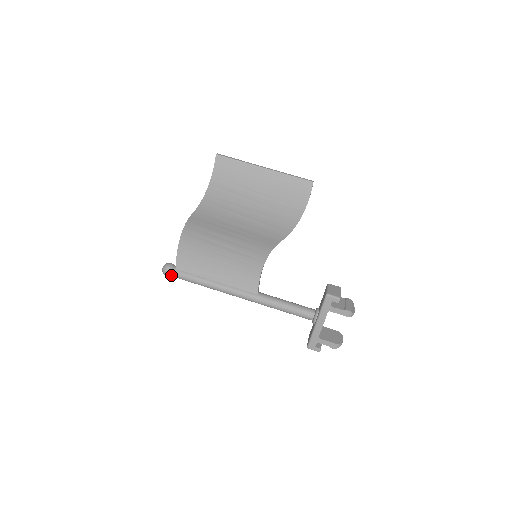
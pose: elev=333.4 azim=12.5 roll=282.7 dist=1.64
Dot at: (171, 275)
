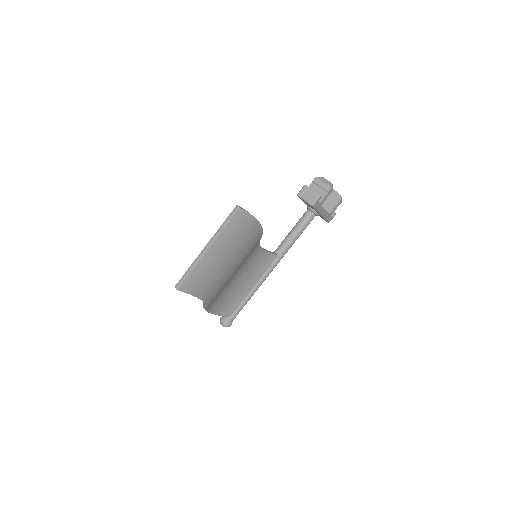
Dot at: (232, 321)
